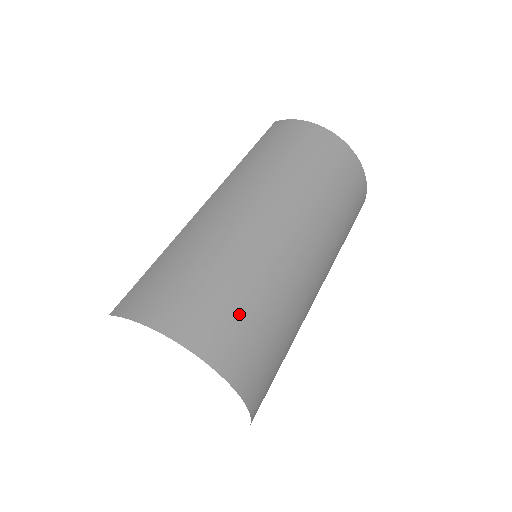
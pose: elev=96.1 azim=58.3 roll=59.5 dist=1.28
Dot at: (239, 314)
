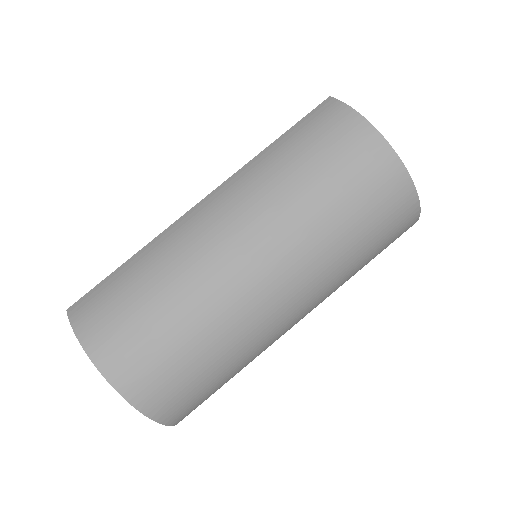
Dot at: (165, 354)
